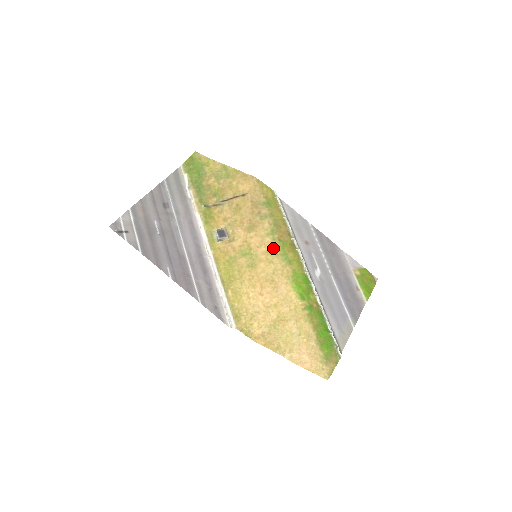
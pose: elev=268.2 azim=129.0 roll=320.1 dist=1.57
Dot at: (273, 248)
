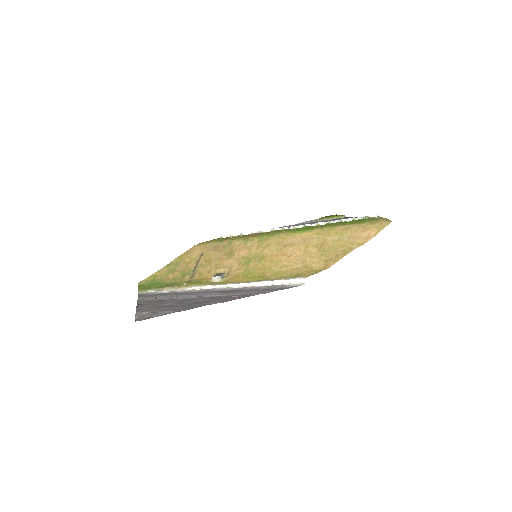
Dot at: (259, 241)
